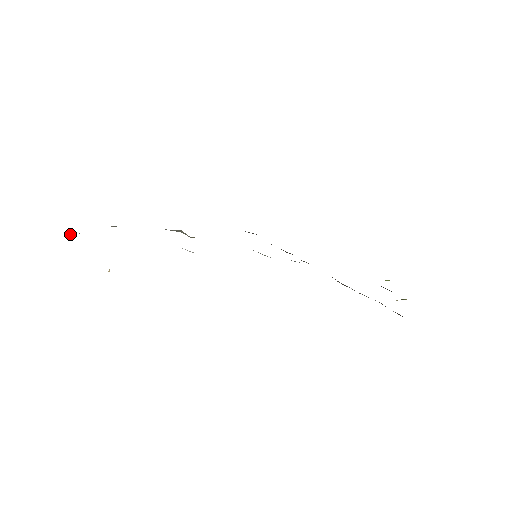
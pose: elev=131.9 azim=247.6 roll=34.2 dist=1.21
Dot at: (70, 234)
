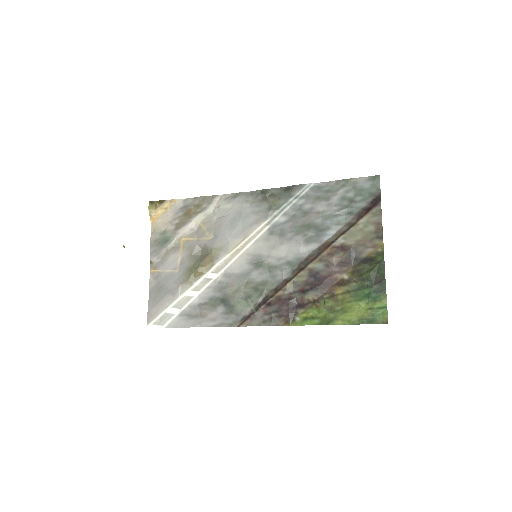
Dot at: (152, 203)
